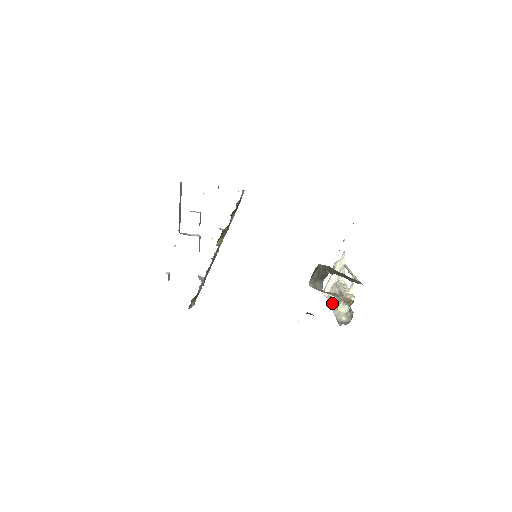
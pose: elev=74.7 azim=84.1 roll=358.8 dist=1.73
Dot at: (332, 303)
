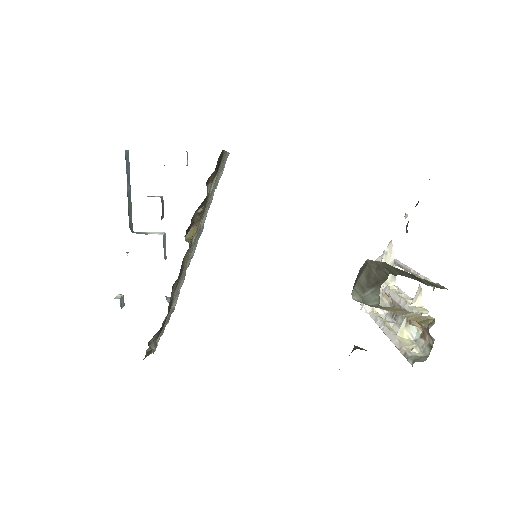
Dot at: (383, 323)
